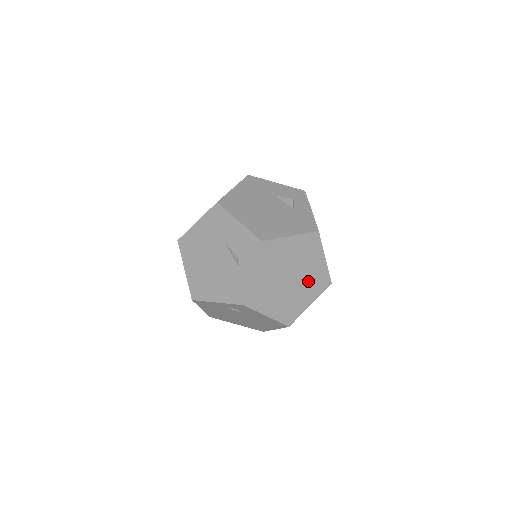
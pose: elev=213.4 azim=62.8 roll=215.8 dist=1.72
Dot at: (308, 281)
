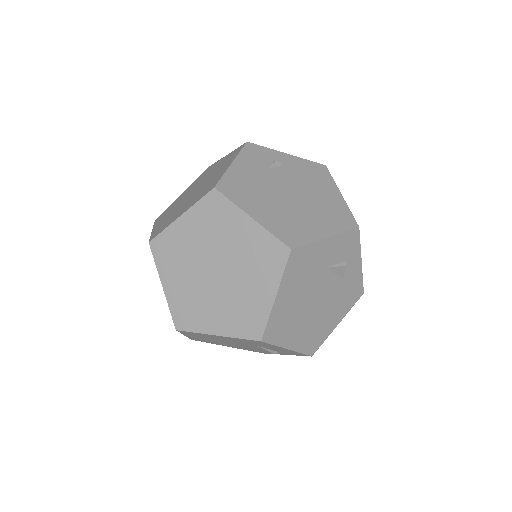
Dot at: occluded
